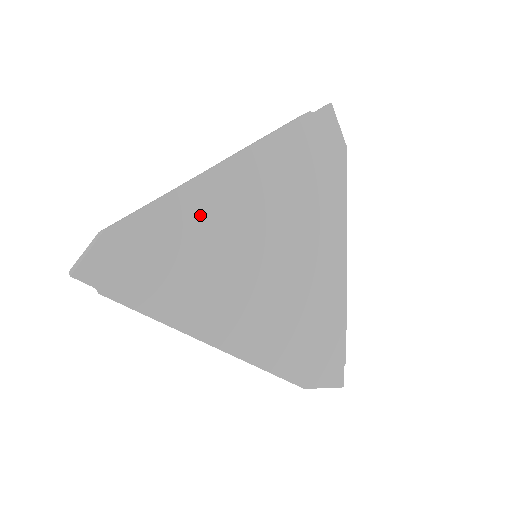
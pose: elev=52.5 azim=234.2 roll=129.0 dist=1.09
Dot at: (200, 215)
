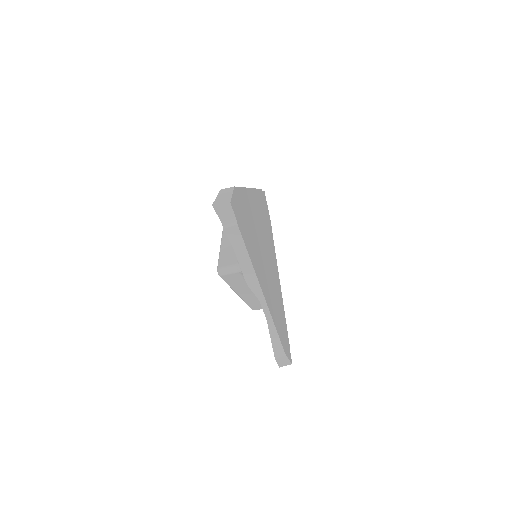
Dot at: (251, 210)
